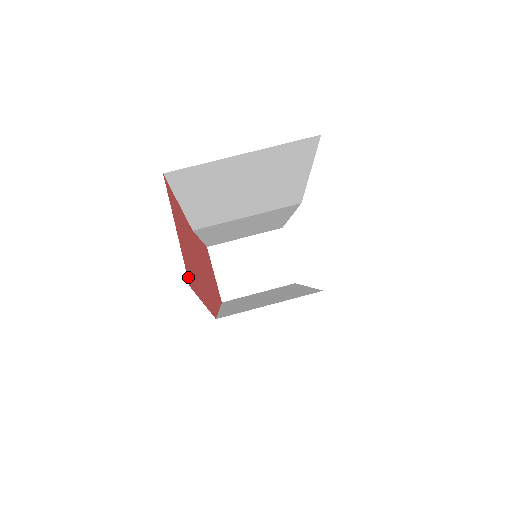
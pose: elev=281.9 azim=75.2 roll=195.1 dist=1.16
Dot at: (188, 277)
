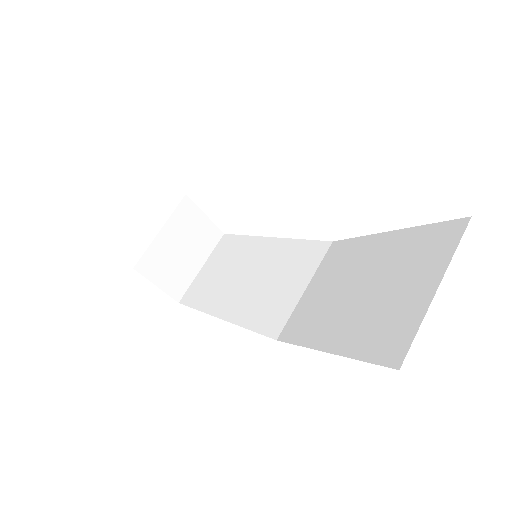
Dot at: occluded
